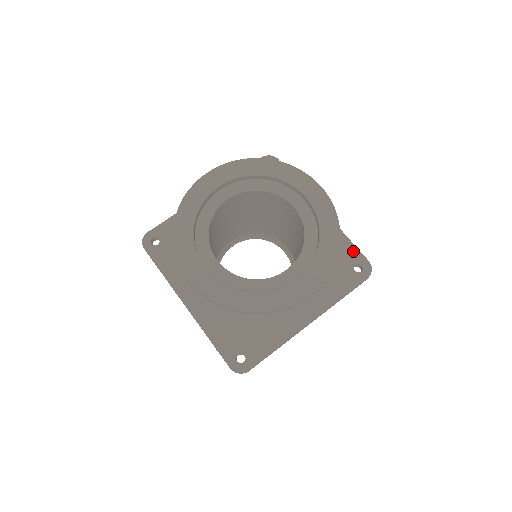
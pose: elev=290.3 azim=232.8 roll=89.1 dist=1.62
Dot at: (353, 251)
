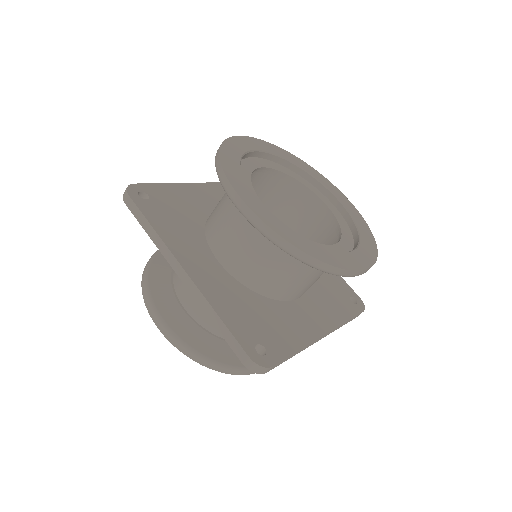
Dot at: (345, 284)
